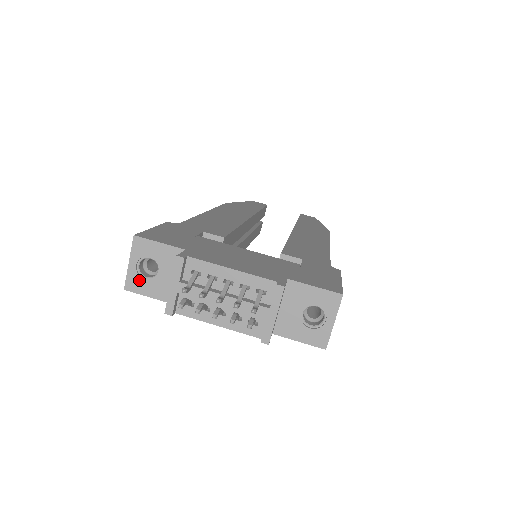
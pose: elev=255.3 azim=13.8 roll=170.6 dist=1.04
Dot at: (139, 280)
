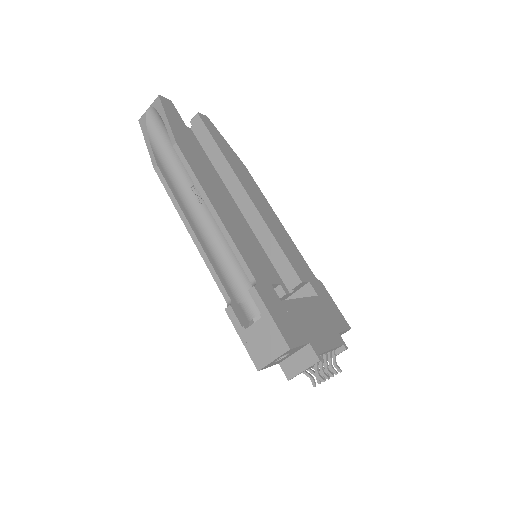
Dot at: (271, 364)
